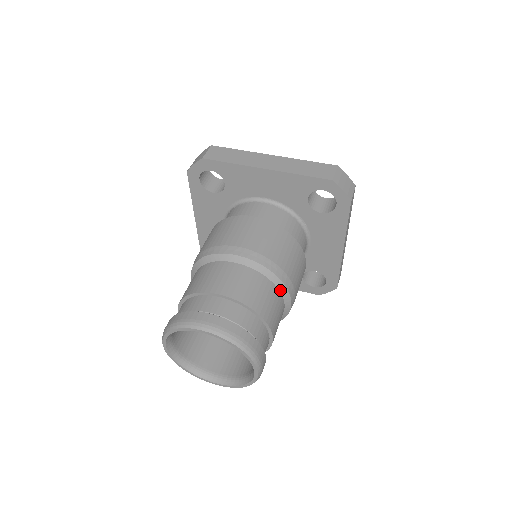
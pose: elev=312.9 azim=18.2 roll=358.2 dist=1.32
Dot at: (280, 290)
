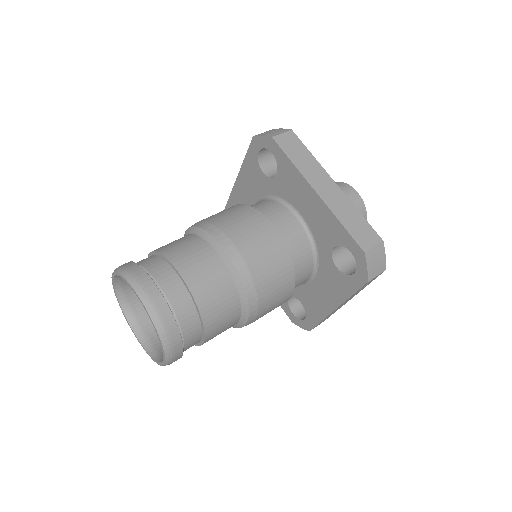
Dot at: (242, 308)
